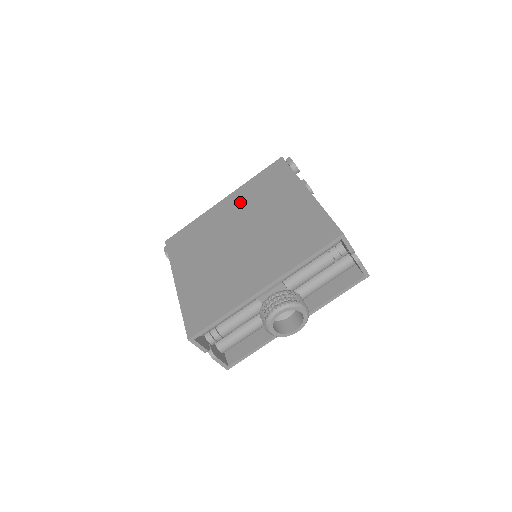
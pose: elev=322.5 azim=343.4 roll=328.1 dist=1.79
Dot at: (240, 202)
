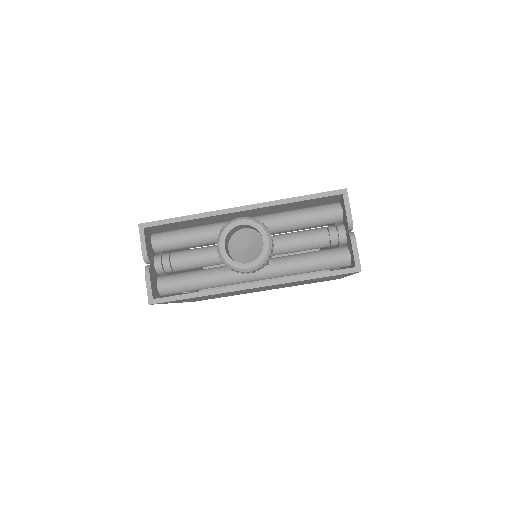
Dot at: occluded
